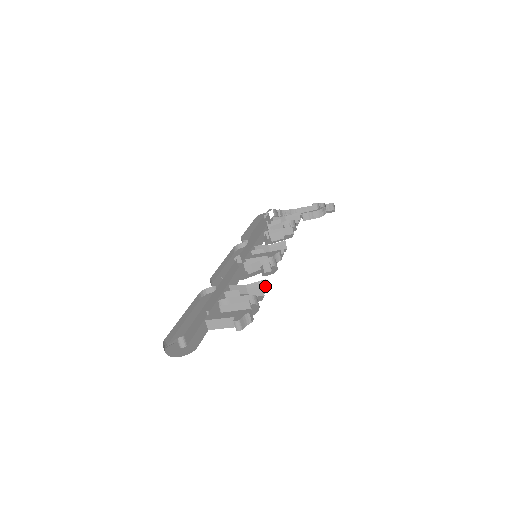
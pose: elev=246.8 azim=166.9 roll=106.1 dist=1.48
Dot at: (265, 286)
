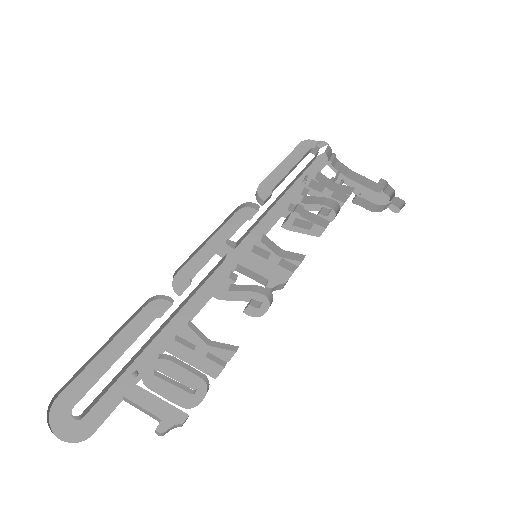
Dot at: (234, 349)
